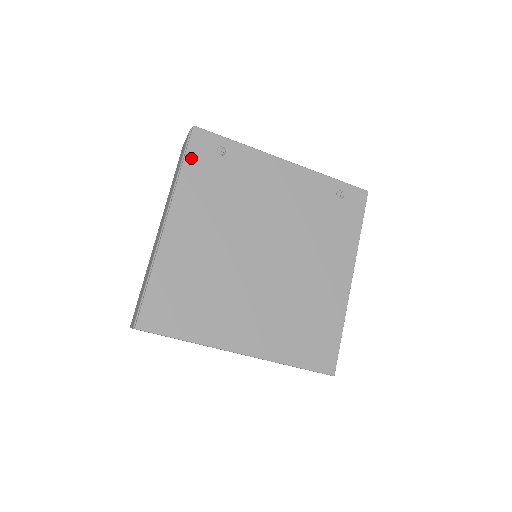
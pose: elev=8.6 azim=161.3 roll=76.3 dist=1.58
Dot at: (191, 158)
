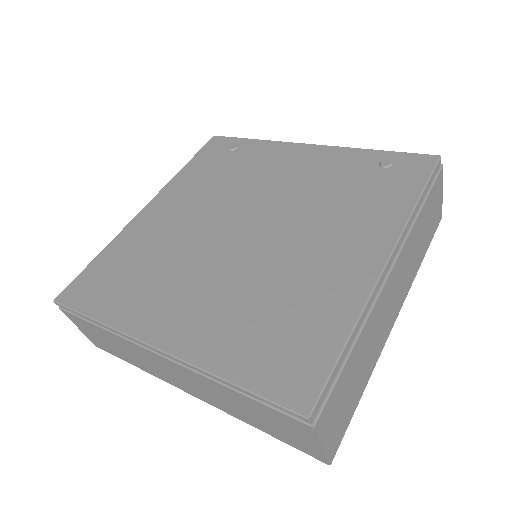
Dot at: (198, 157)
